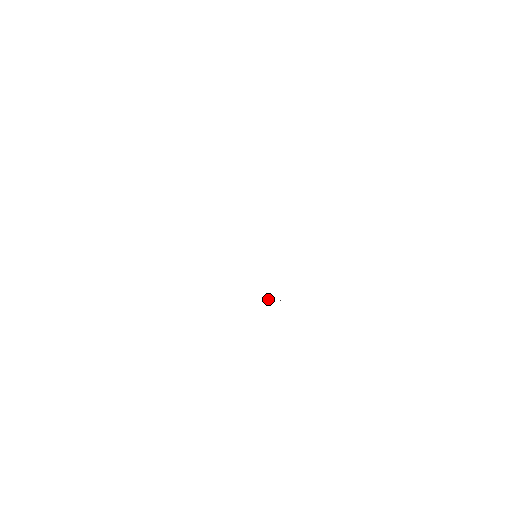
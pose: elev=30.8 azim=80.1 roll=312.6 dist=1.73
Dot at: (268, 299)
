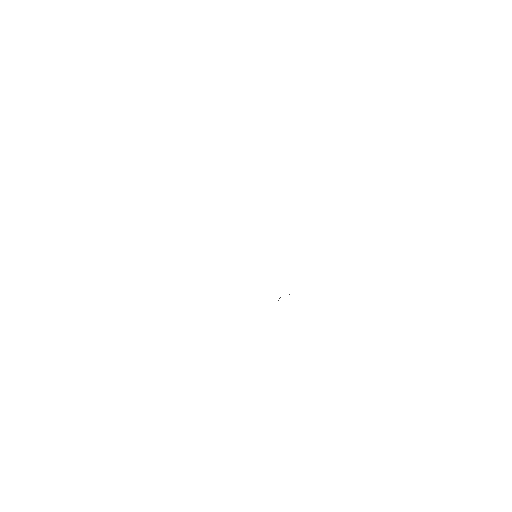
Dot at: (280, 297)
